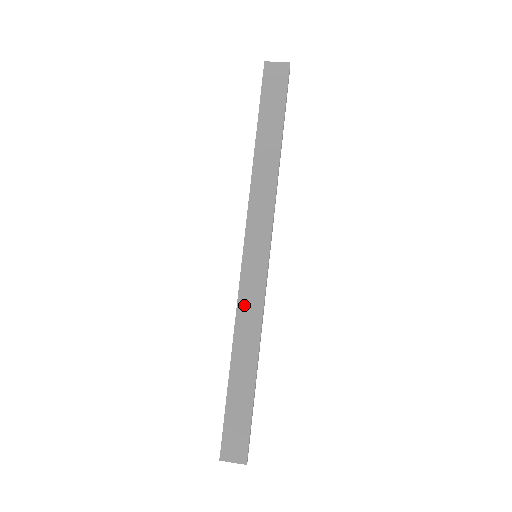
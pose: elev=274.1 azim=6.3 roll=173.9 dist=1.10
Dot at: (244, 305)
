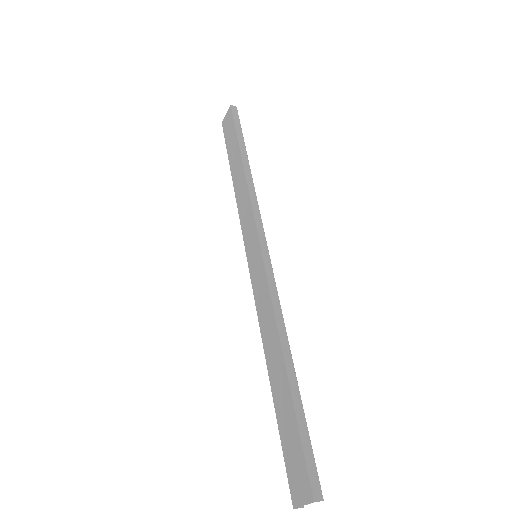
Dot at: (260, 307)
